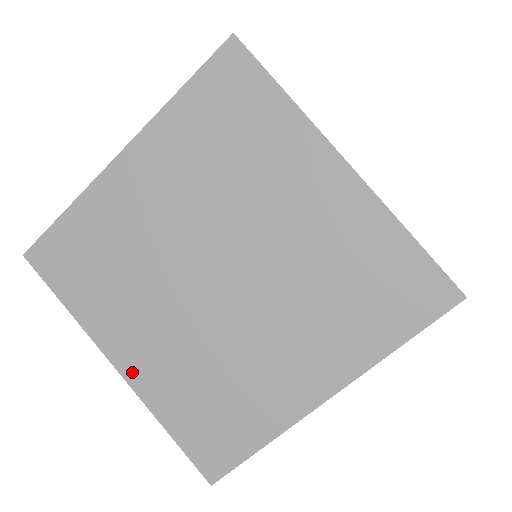
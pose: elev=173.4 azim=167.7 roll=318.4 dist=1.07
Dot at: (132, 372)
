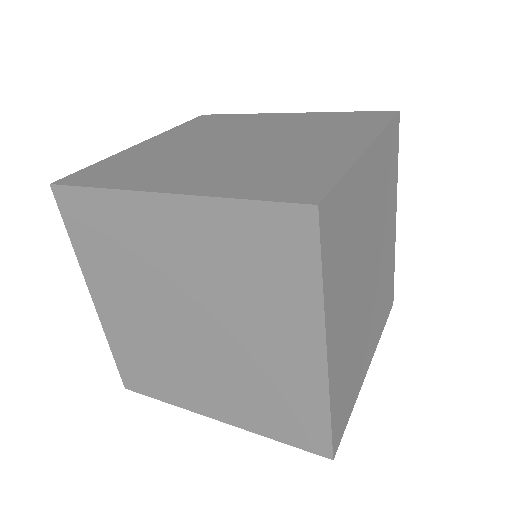
Dot at: (103, 311)
